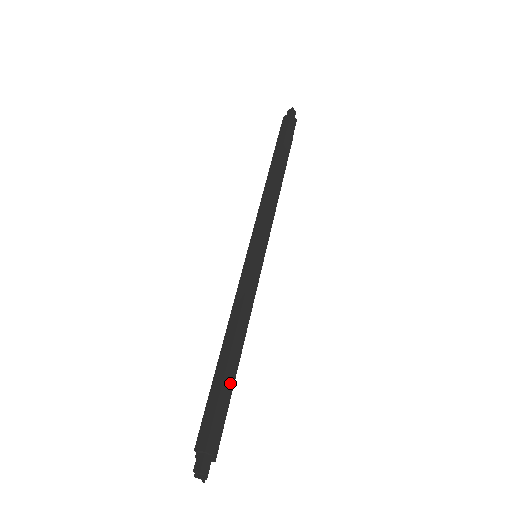
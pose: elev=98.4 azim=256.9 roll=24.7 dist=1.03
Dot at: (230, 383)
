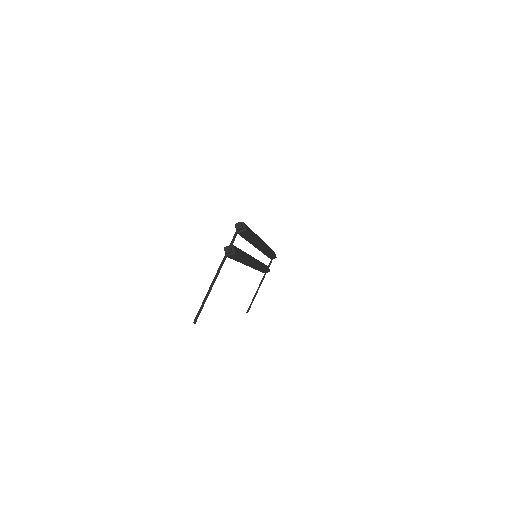
Dot at: (252, 234)
